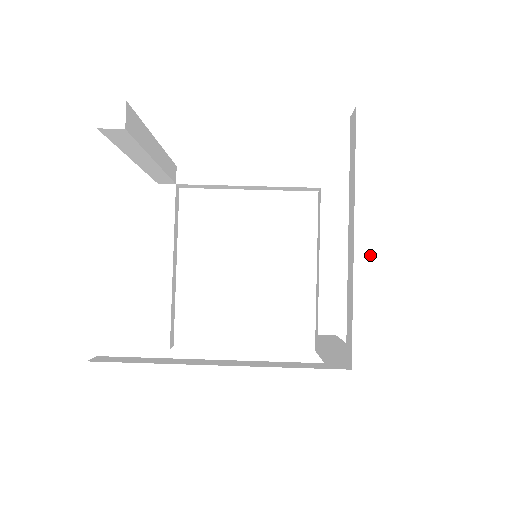
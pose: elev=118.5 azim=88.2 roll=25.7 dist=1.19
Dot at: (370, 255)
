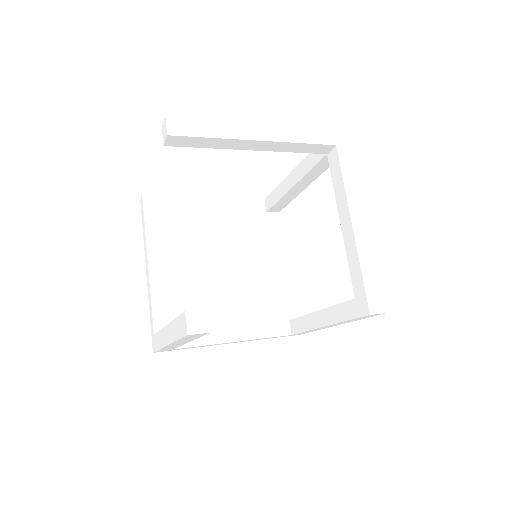
Dot at: occluded
